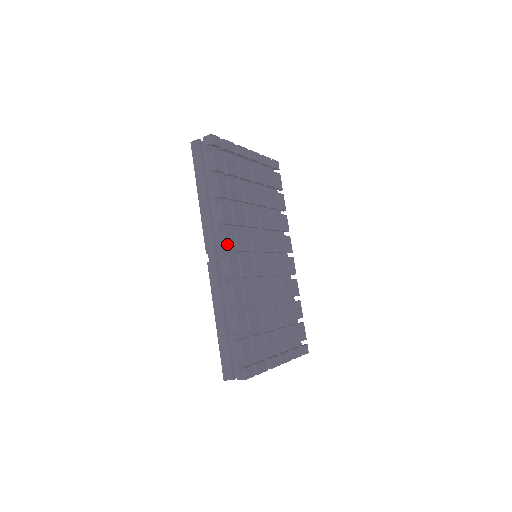
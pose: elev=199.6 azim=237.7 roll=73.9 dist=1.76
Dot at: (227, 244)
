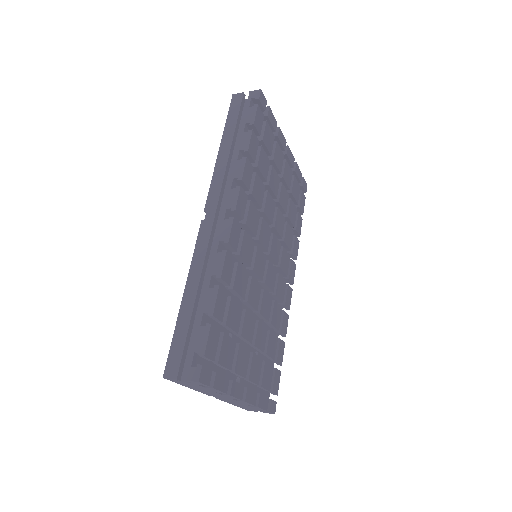
Dot at: (237, 203)
